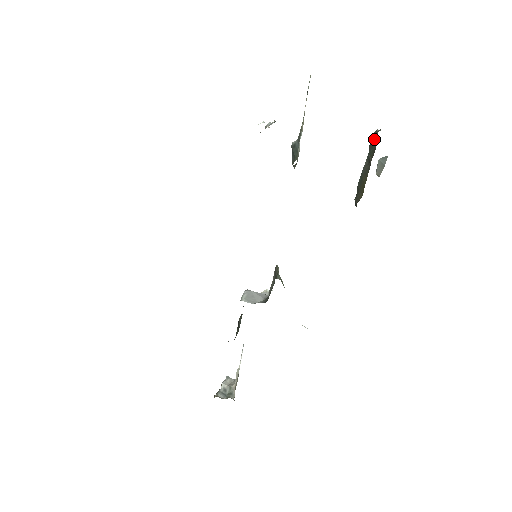
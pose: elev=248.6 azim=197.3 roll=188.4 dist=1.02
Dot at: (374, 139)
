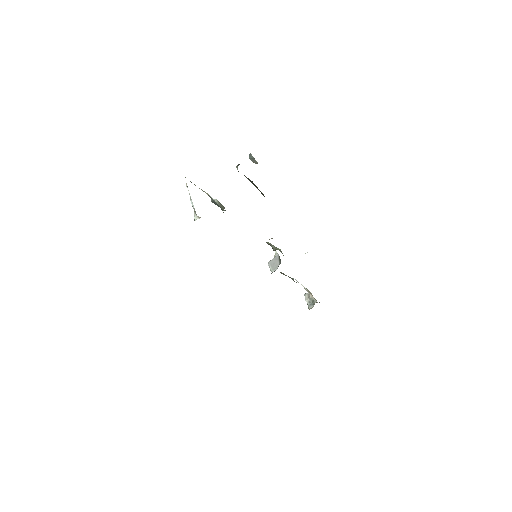
Dot at: occluded
